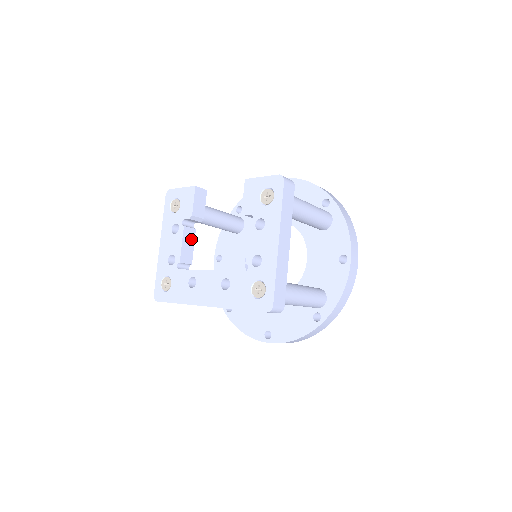
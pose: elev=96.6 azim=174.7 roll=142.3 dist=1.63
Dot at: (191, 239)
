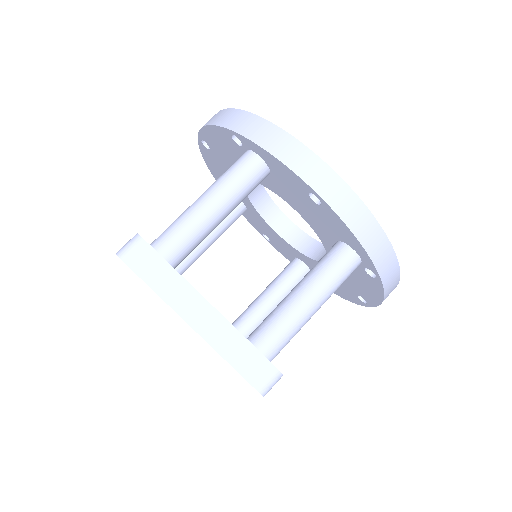
Dot at: occluded
